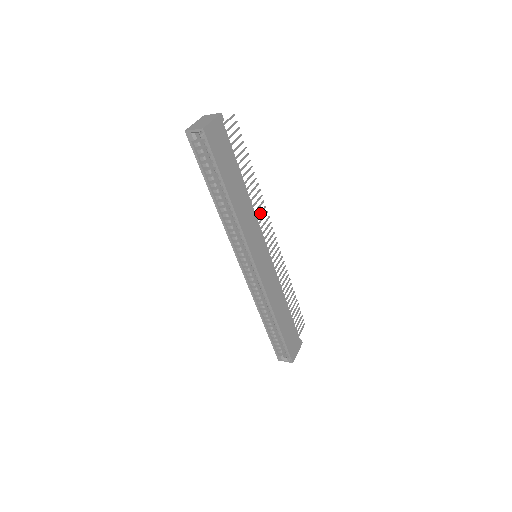
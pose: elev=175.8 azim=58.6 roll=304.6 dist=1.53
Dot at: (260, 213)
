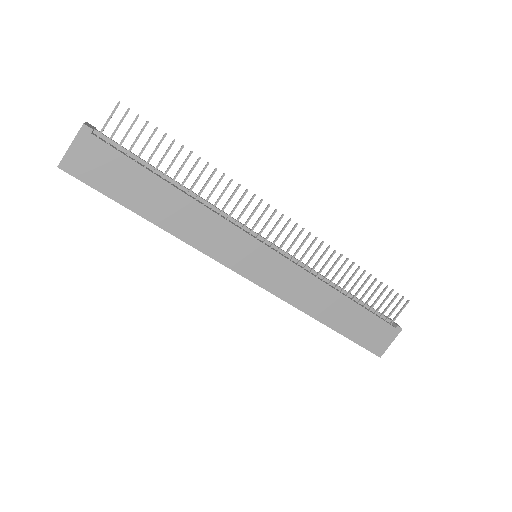
Dot at: (236, 206)
